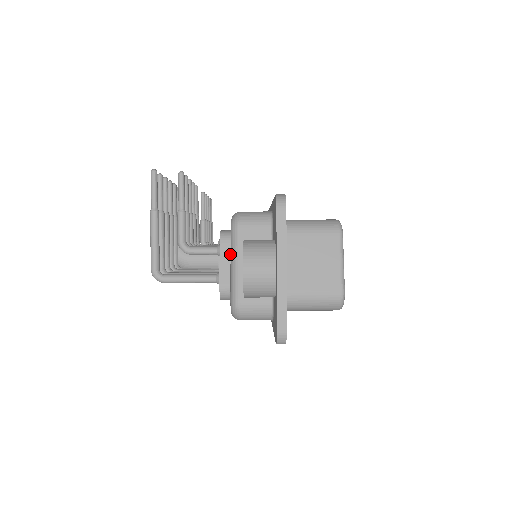
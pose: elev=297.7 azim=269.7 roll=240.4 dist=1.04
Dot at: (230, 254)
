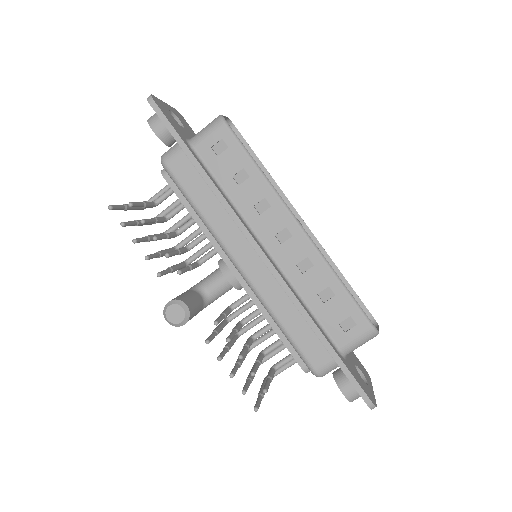
Dot at: occluded
